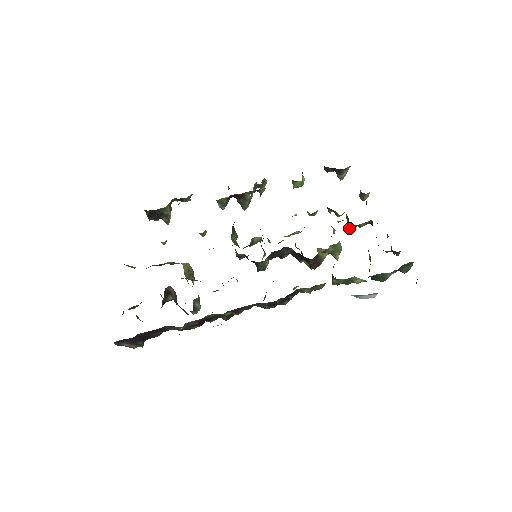
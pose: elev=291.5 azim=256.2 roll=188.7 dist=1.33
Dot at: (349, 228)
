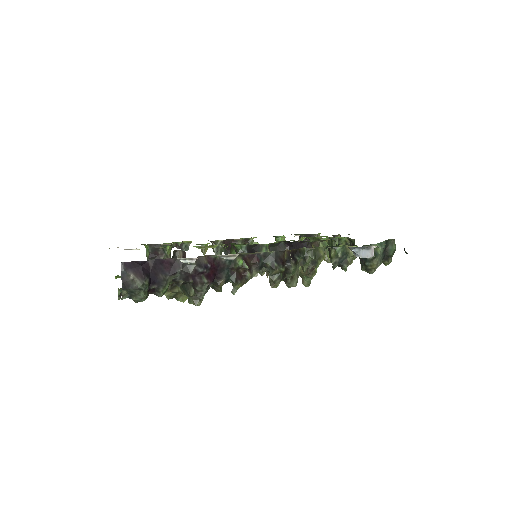
Dot at: (333, 243)
